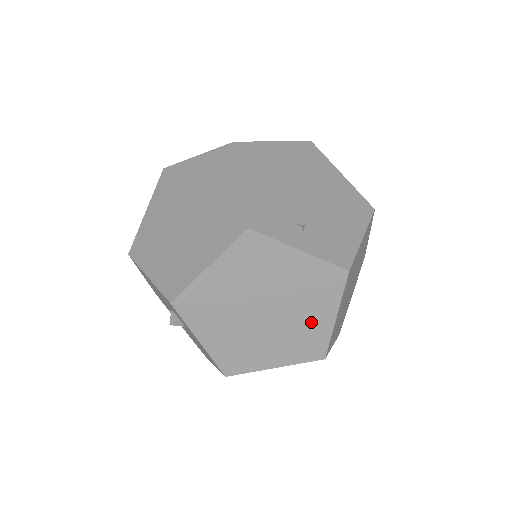
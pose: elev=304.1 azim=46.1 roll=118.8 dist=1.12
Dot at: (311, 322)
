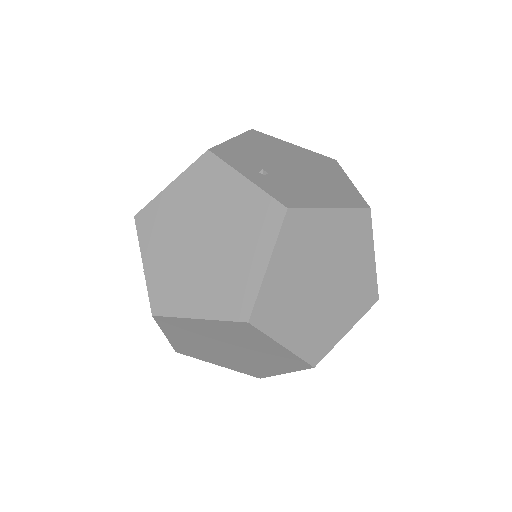
Dot at: (242, 265)
